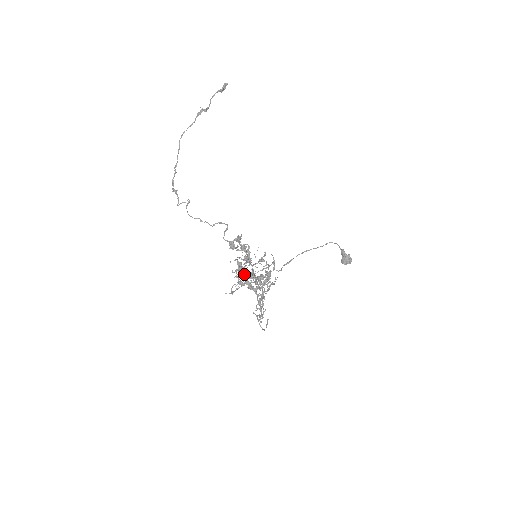
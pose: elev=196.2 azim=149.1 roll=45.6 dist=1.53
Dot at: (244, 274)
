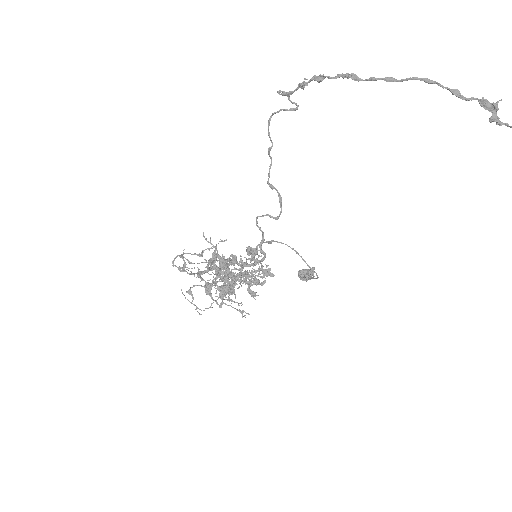
Dot at: (223, 262)
